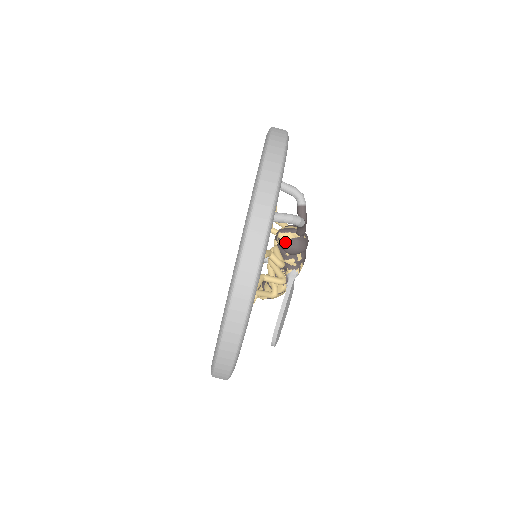
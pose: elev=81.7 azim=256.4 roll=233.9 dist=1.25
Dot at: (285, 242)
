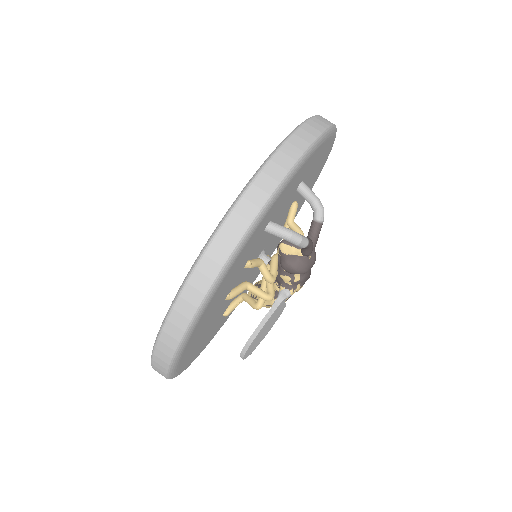
Dot at: (284, 256)
